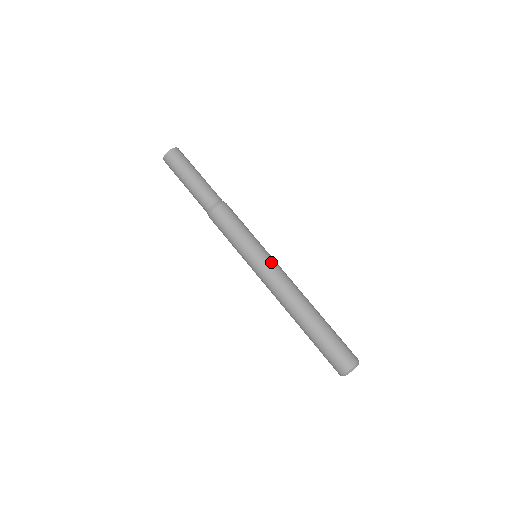
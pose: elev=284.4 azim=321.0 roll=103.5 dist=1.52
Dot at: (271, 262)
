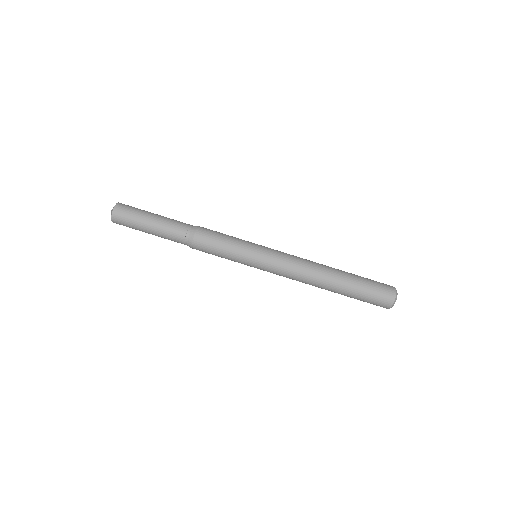
Dot at: (270, 266)
